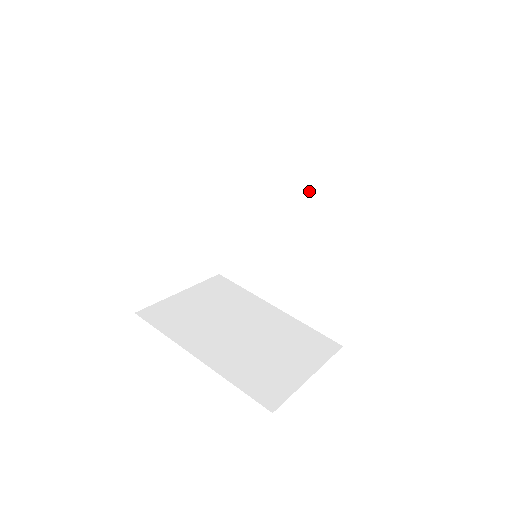
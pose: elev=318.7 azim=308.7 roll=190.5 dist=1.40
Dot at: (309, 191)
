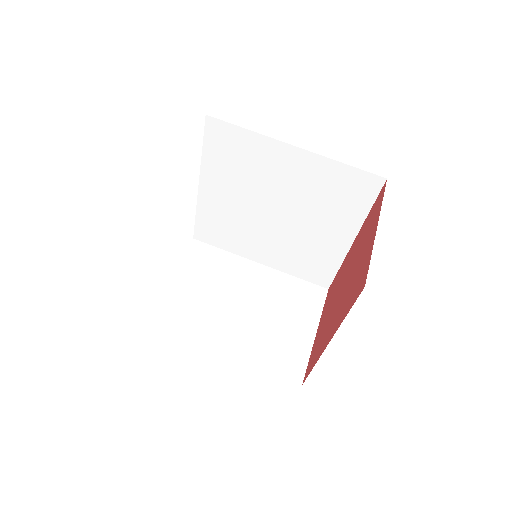
Dot at: (291, 175)
